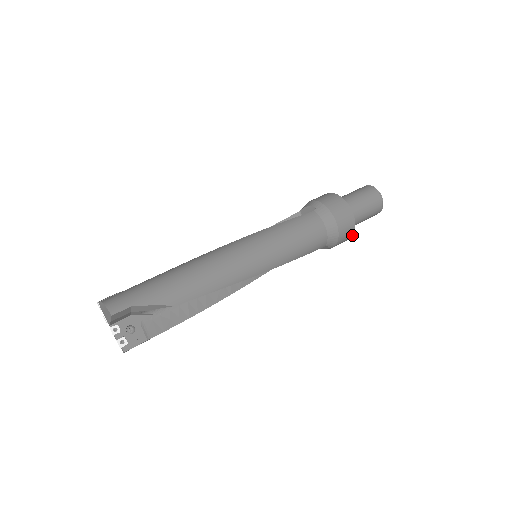
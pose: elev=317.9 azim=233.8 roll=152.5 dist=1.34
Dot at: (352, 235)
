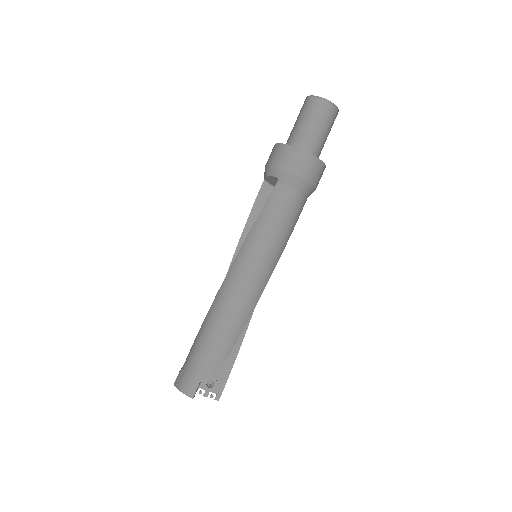
Dot at: (325, 167)
